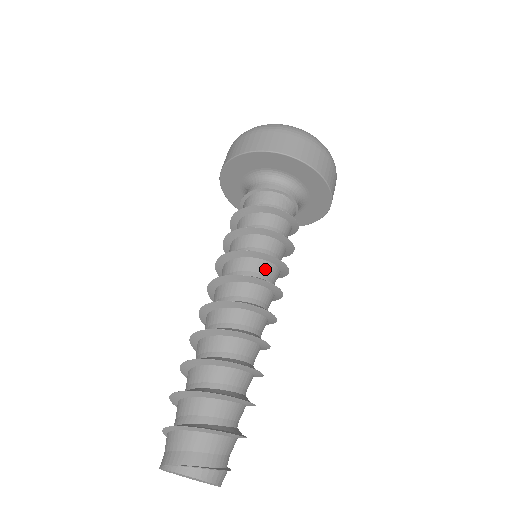
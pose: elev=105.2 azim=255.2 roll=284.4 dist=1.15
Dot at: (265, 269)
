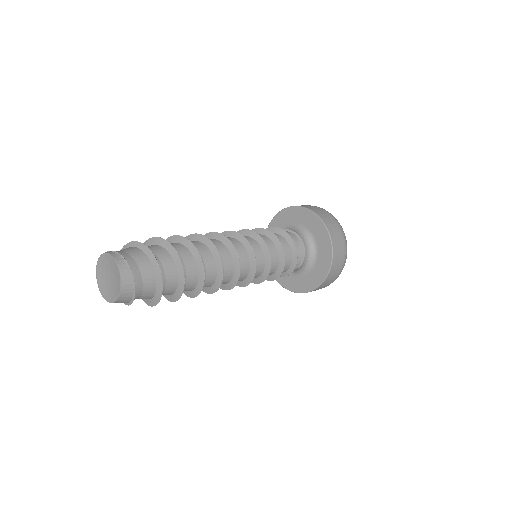
Dot at: (255, 247)
